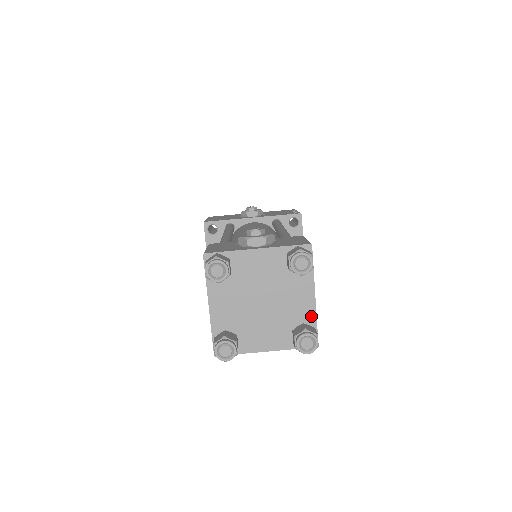
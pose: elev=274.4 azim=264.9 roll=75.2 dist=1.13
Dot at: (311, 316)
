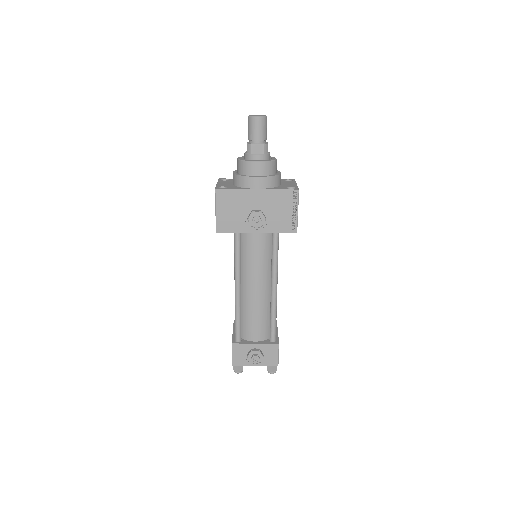
Dot at: occluded
